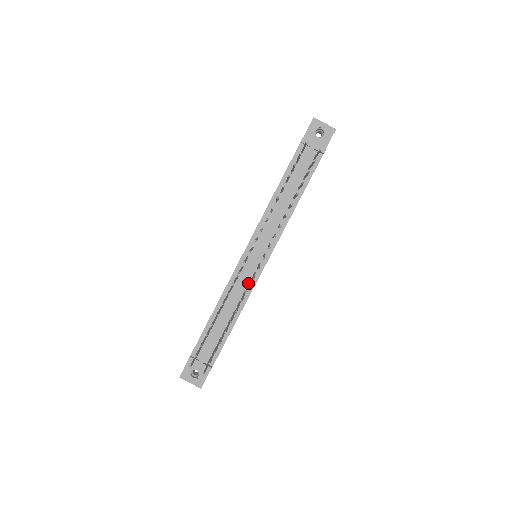
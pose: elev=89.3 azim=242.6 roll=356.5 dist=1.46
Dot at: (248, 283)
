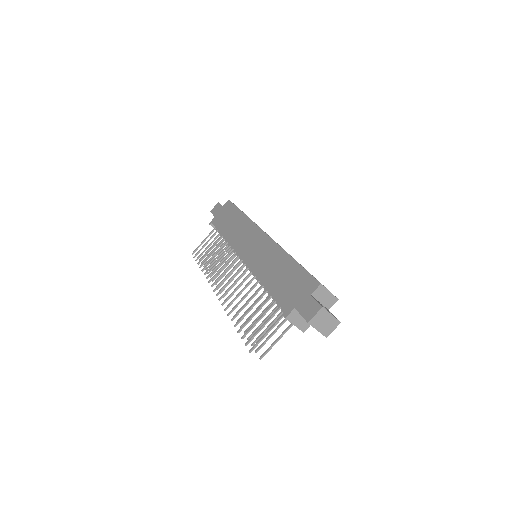
Dot at: occluded
